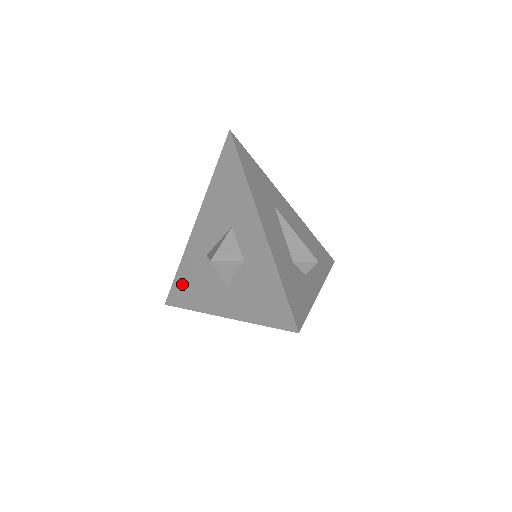
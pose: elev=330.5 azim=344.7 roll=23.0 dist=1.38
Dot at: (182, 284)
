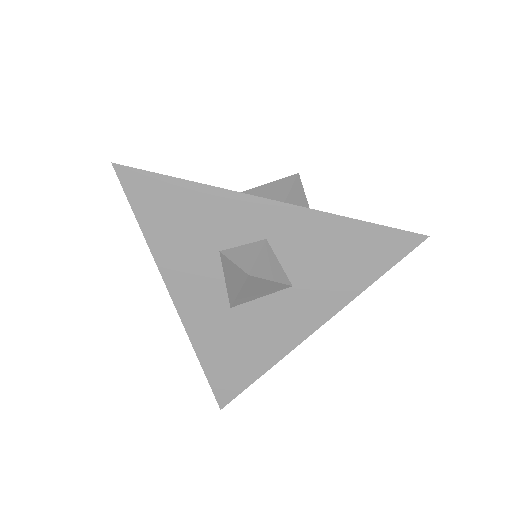
Dot at: occluded
